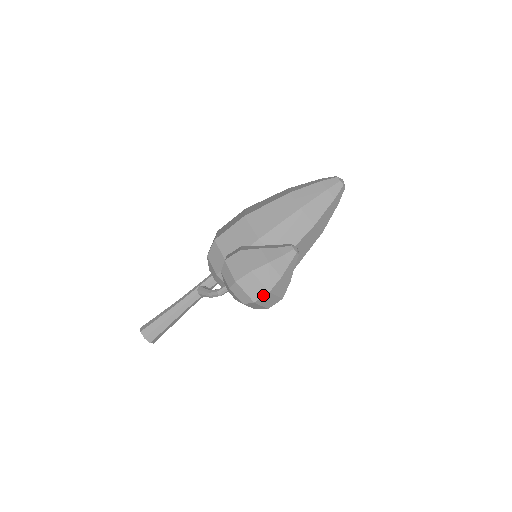
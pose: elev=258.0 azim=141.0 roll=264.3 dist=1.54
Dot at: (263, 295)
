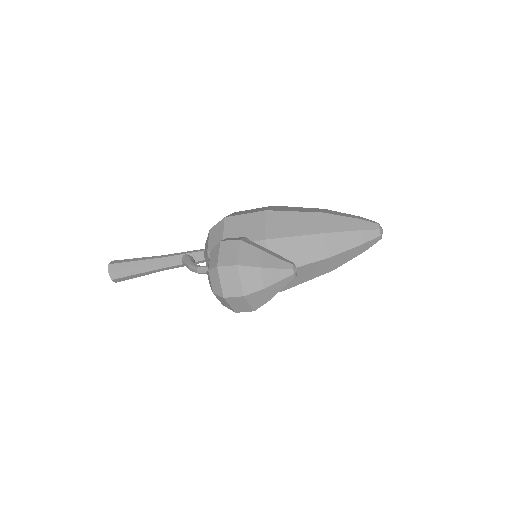
Dot at: (236, 295)
